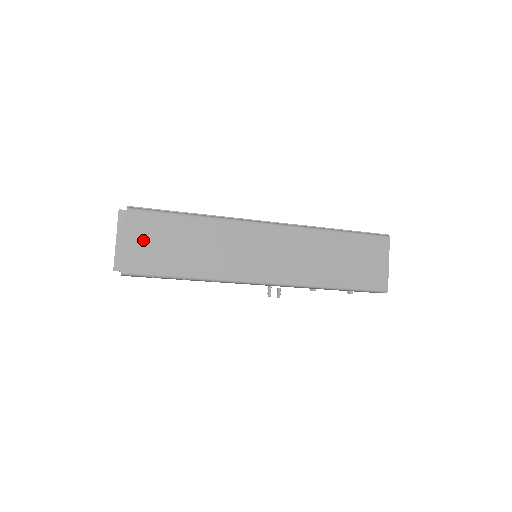
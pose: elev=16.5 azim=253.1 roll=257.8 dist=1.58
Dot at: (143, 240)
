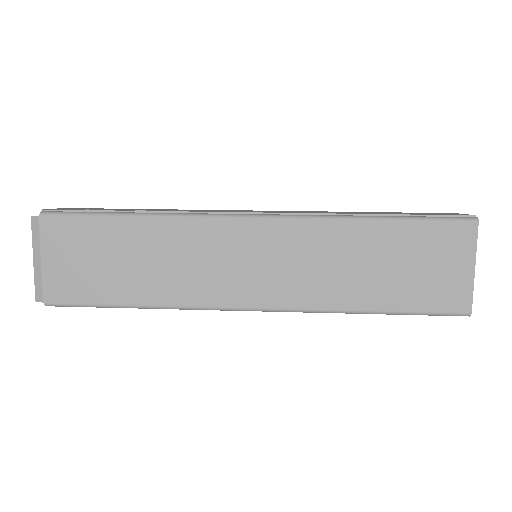
Dot at: (67, 257)
